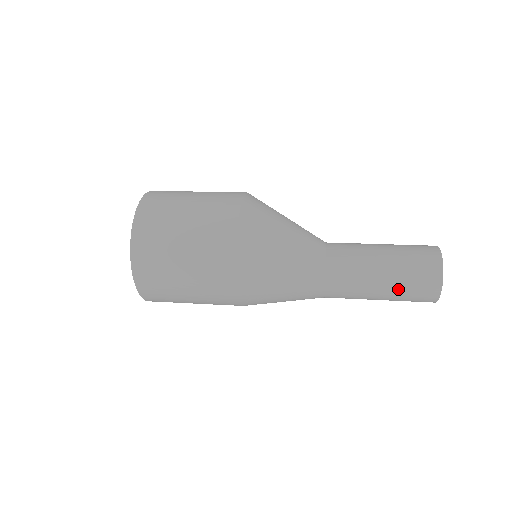
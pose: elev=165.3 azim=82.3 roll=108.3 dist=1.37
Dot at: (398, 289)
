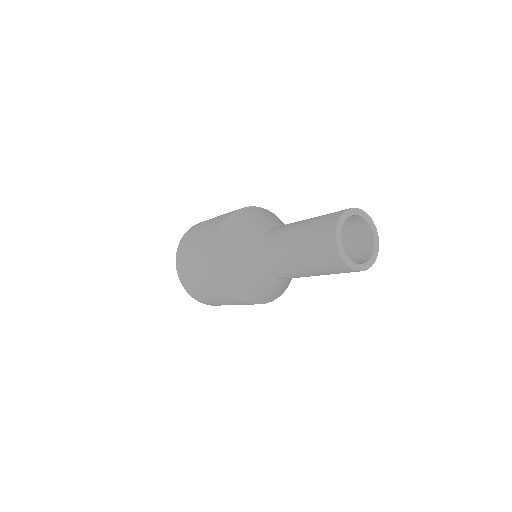
Dot at: (305, 251)
